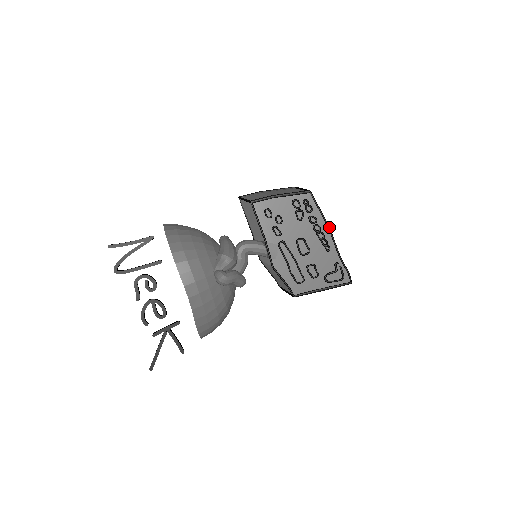
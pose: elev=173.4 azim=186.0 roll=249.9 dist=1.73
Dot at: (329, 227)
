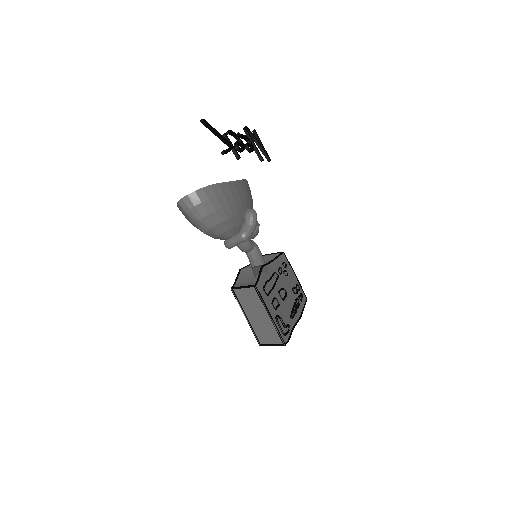
Dot at: occluded
